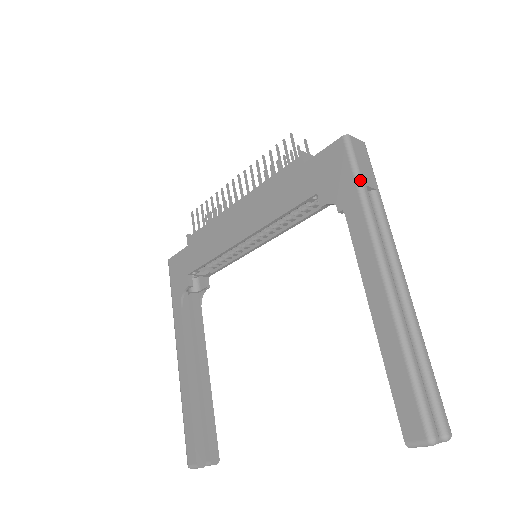
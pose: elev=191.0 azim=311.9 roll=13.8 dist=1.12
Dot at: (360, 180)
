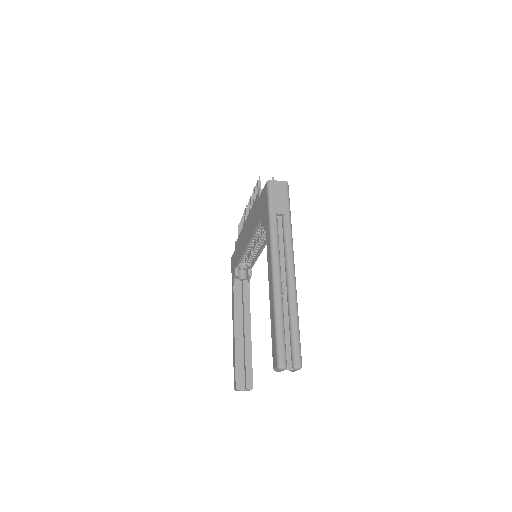
Dot at: (270, 211)
